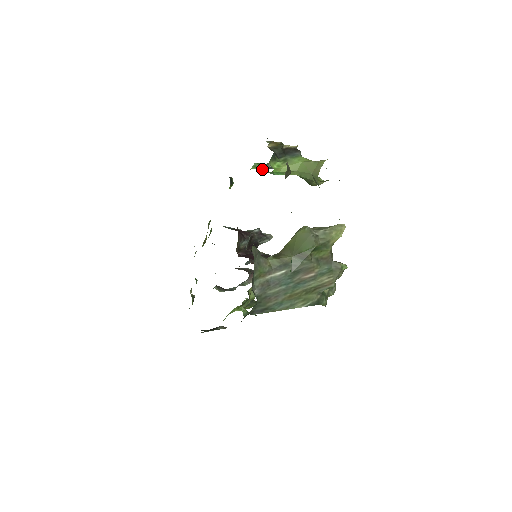
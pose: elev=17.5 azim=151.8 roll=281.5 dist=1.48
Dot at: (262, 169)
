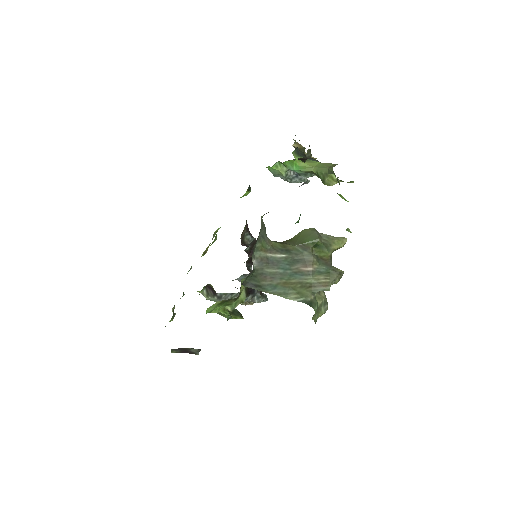
Dot at: (281, 173)
